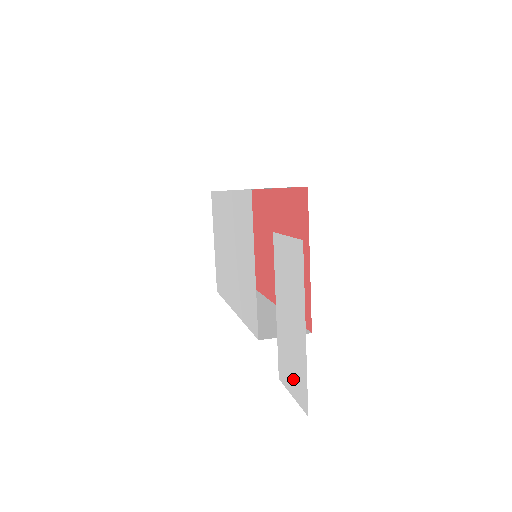
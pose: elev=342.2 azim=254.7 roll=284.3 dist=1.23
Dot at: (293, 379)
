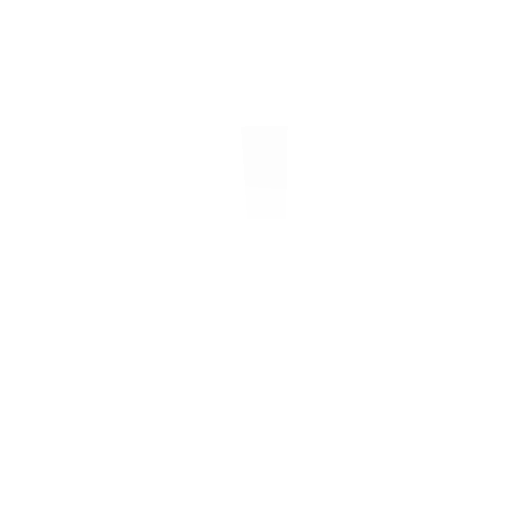
Dot at: occluded
